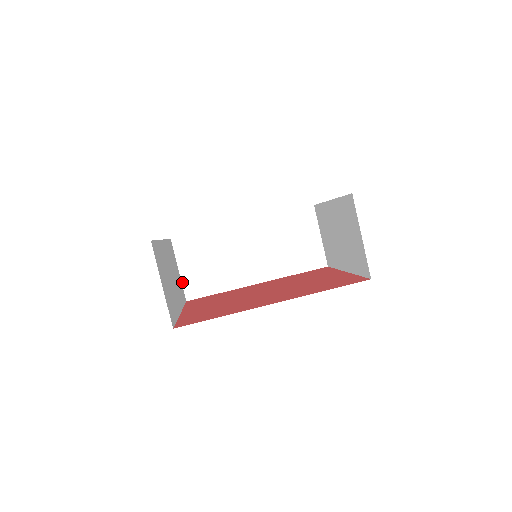
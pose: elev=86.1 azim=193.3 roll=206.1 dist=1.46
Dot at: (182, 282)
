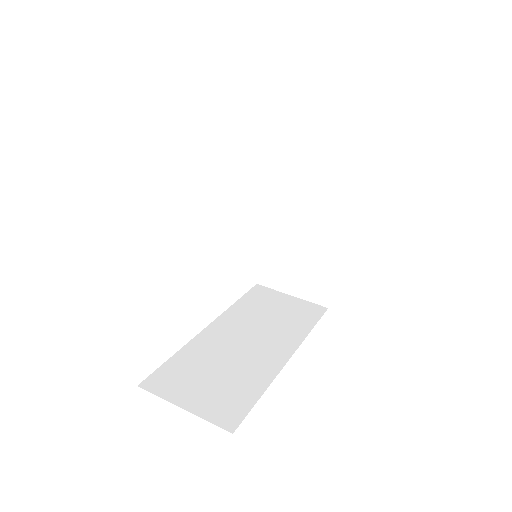
Dot at: occluded
